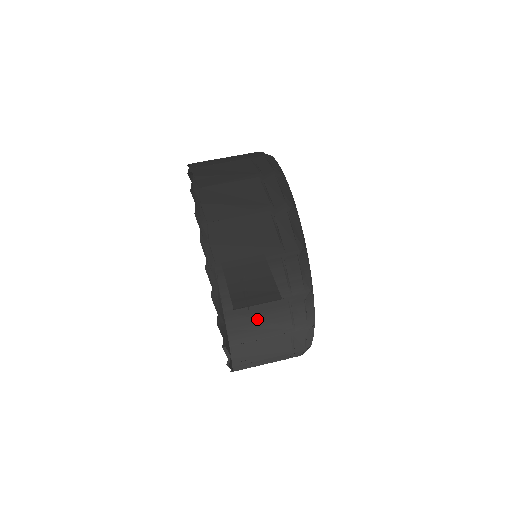
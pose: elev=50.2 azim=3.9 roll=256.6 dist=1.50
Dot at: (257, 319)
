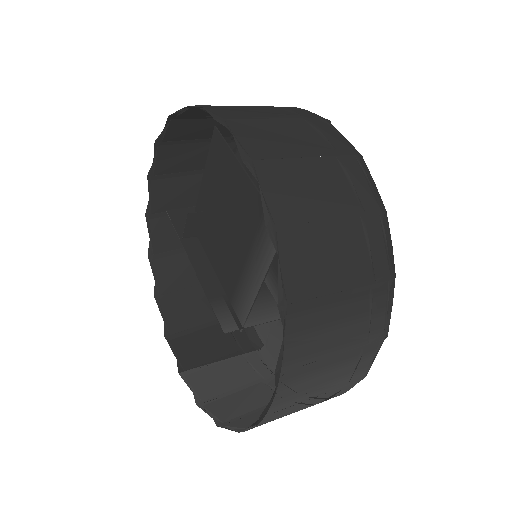
Dot at: (315, 377)
